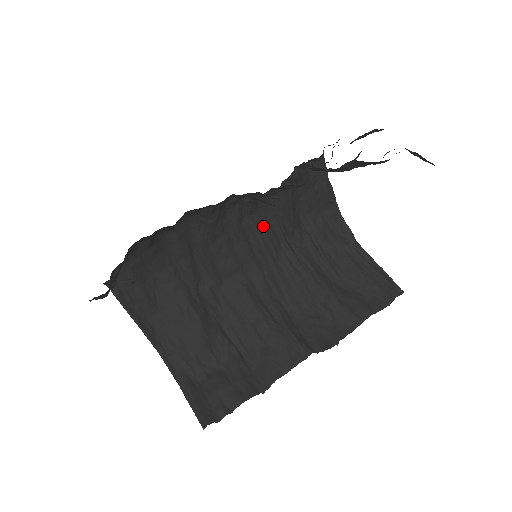
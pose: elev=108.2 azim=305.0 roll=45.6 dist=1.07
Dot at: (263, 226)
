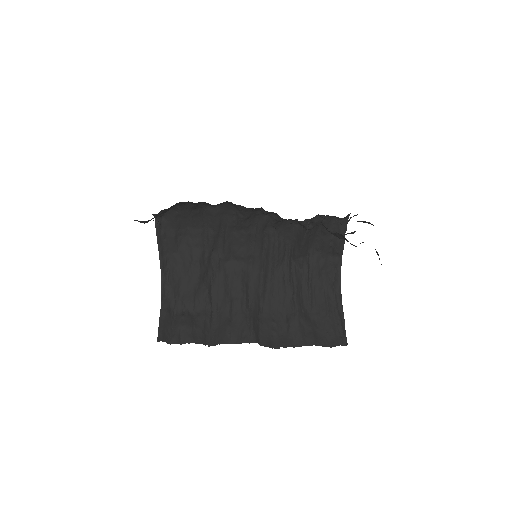
Dot at: (279, 240)
